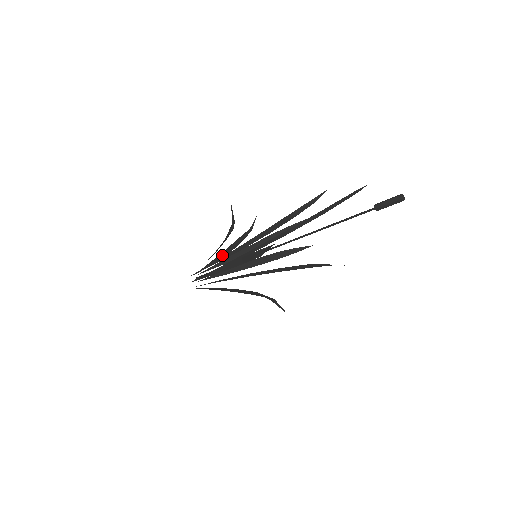
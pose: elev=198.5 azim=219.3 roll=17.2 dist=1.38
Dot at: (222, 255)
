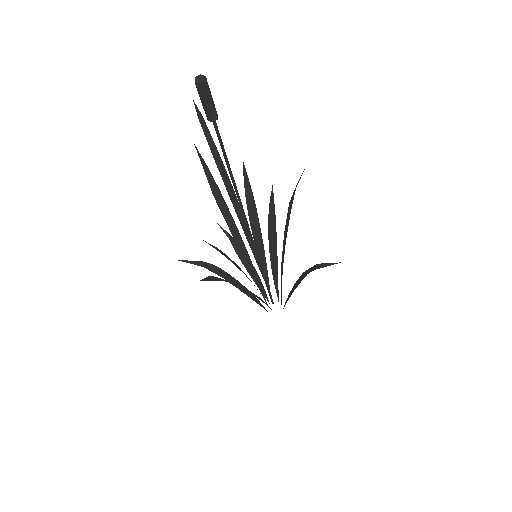
Dot at: occluded
